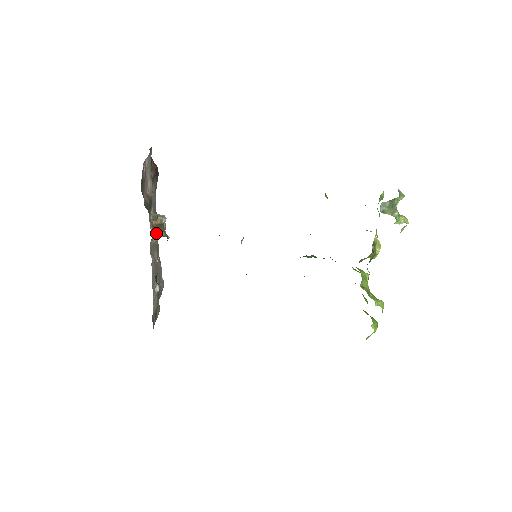
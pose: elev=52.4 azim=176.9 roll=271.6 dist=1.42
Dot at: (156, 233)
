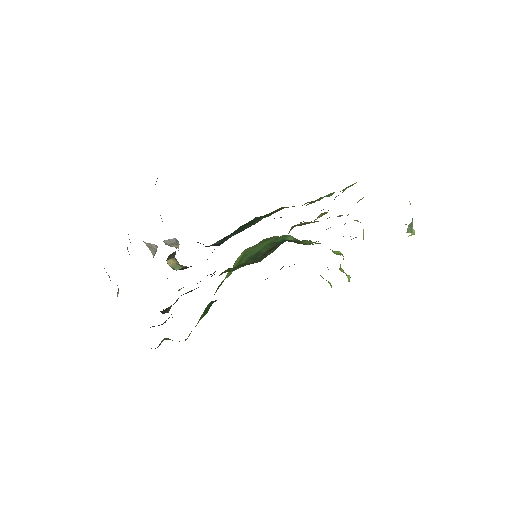
Dot at: (169, 263)
